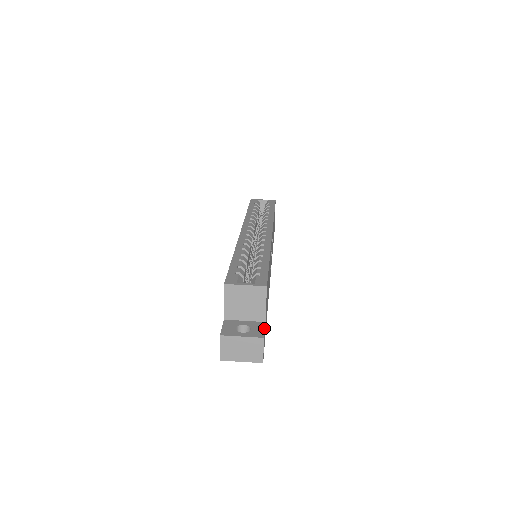
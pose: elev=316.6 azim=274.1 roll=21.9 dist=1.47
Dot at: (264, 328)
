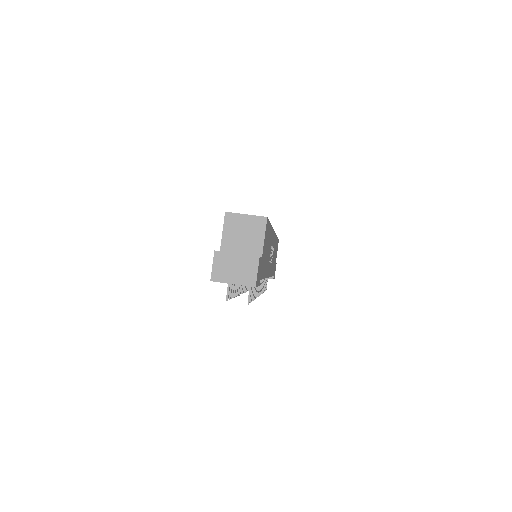
Dot at: occluded
